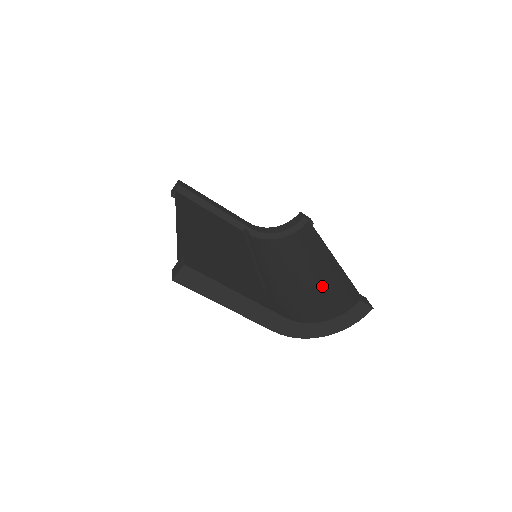
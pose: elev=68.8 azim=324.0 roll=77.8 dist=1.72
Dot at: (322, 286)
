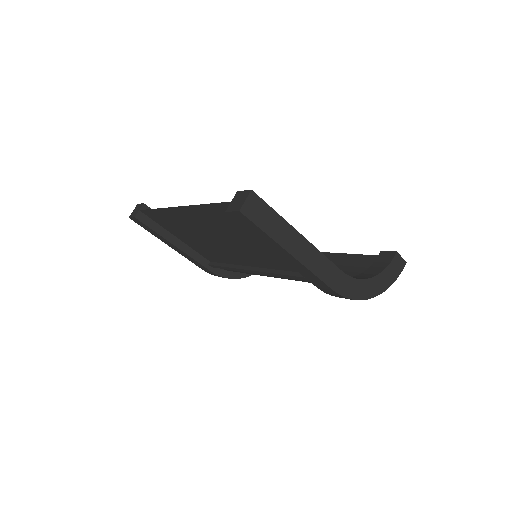
Dot at: occluded
